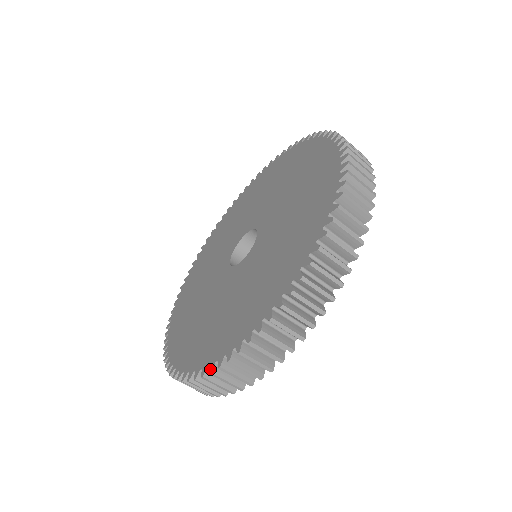
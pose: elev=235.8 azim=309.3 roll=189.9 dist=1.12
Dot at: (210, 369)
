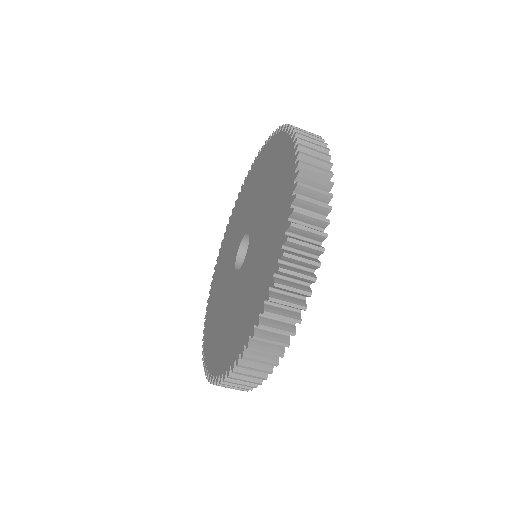
Dot at: (203, 357)
